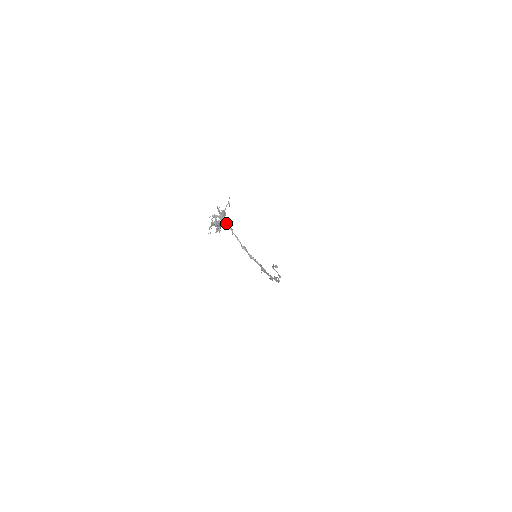
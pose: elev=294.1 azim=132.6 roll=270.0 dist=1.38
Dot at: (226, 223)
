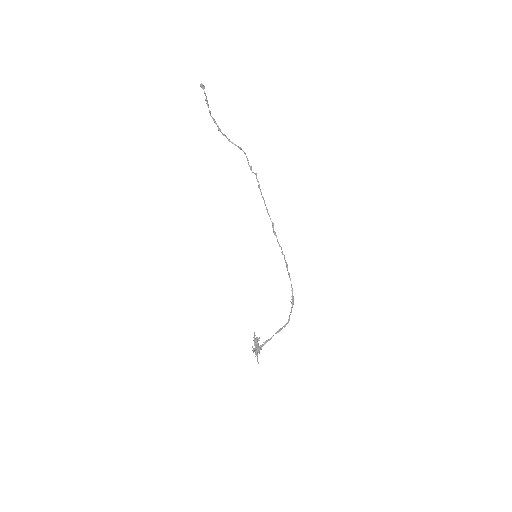
Dot at: occluded
